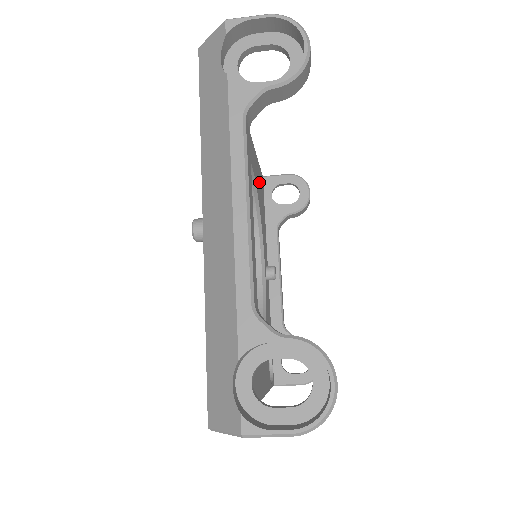
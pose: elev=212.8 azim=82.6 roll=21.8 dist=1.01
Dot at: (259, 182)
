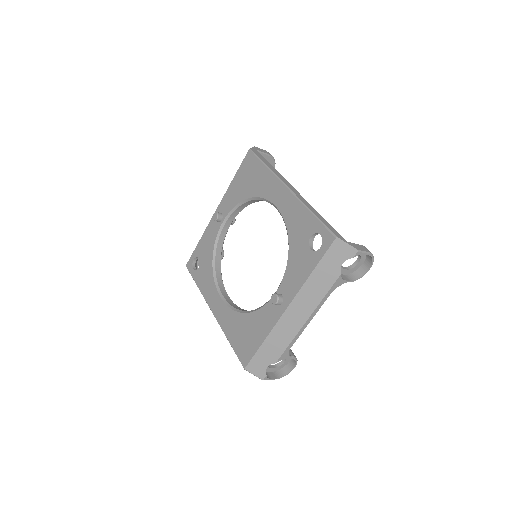
Dot at: occluded
